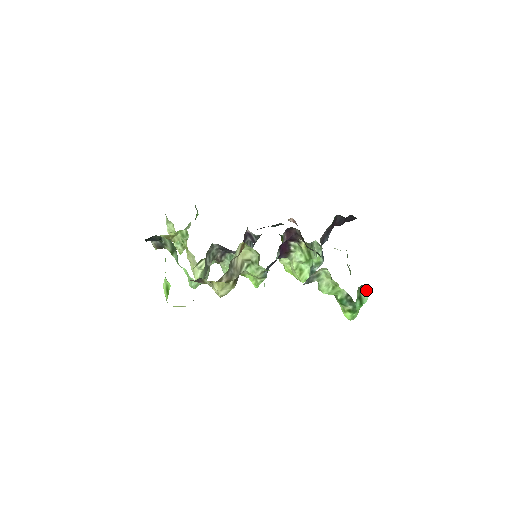
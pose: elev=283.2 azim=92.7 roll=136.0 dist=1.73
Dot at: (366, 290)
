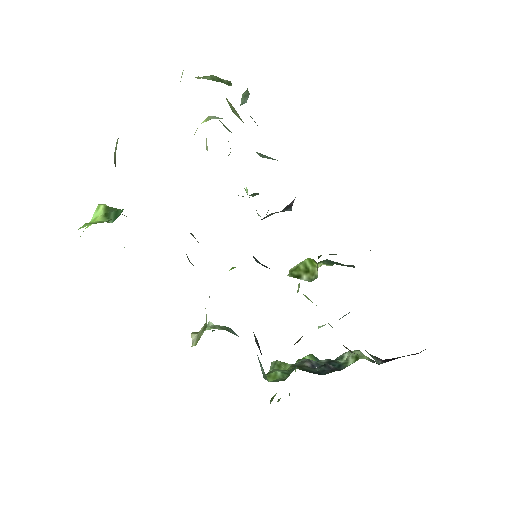
Dot at: occluded
